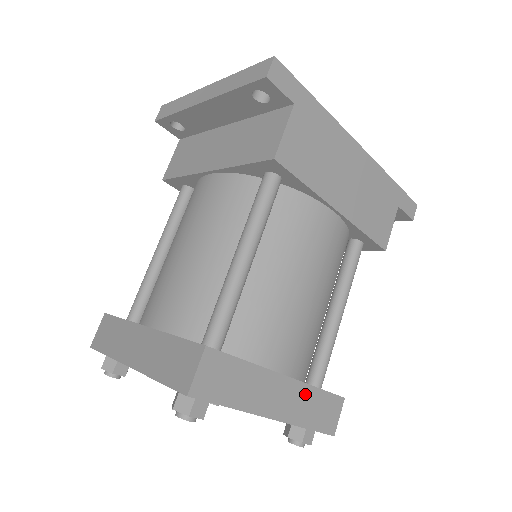
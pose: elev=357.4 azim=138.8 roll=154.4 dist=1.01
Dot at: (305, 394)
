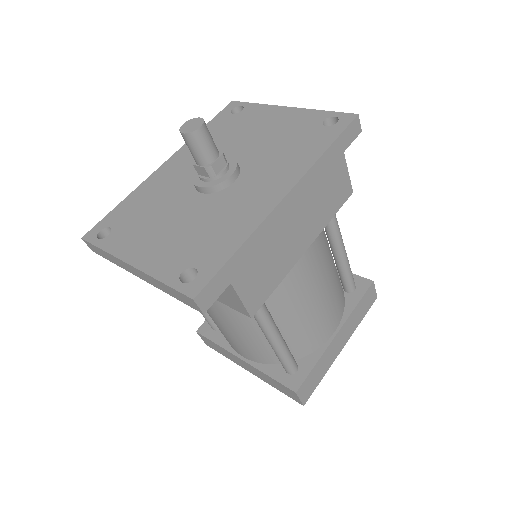
Dot at: (351, 318)
